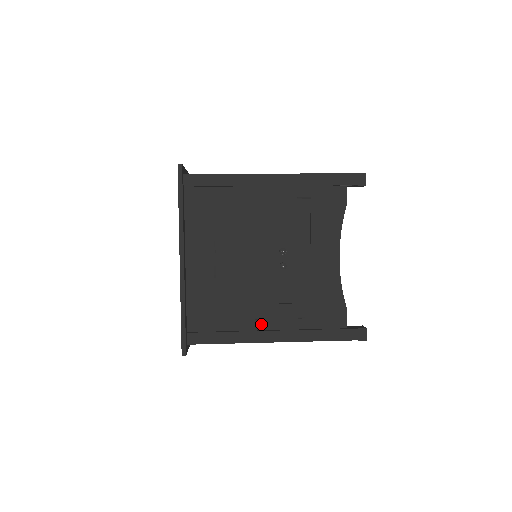
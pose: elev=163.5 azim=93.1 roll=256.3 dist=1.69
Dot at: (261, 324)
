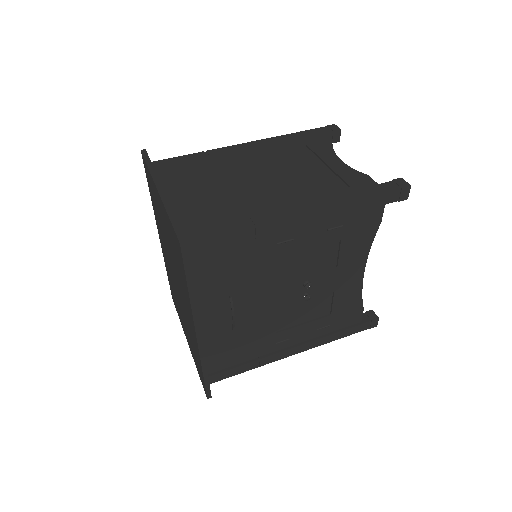
Dot at: (281, 345)
